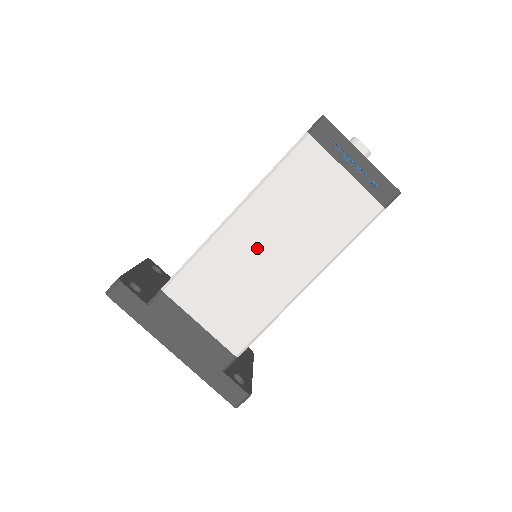
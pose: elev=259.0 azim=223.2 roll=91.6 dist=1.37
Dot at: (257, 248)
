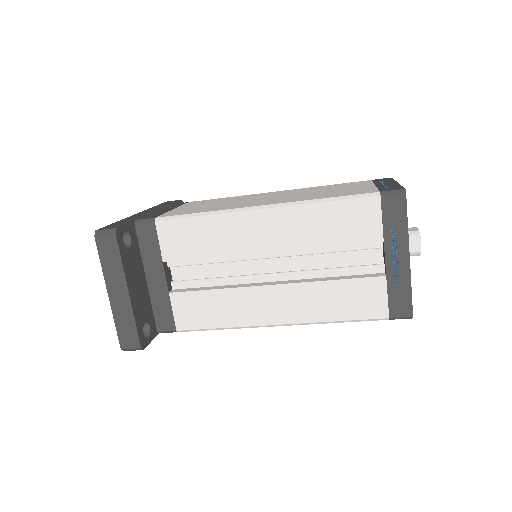
Dot at: occluded
